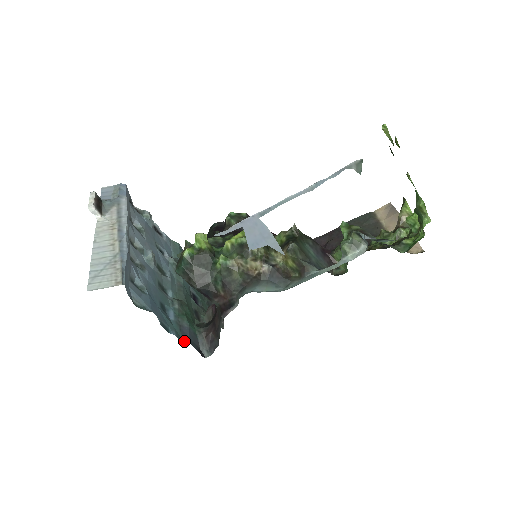
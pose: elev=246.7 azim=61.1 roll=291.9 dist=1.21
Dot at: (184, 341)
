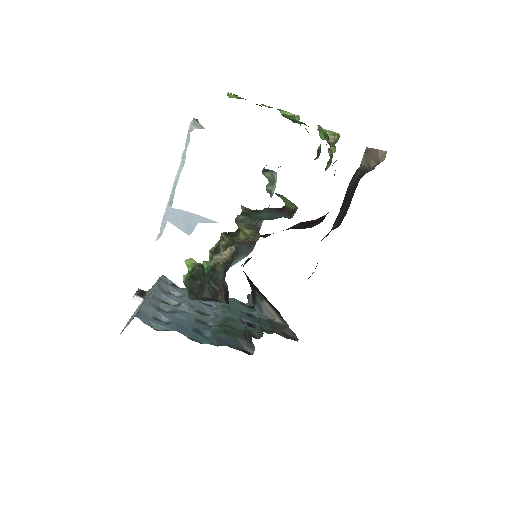
Dot at: occluded
